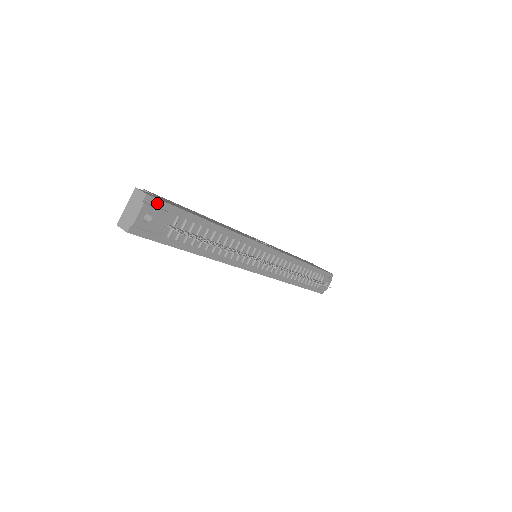
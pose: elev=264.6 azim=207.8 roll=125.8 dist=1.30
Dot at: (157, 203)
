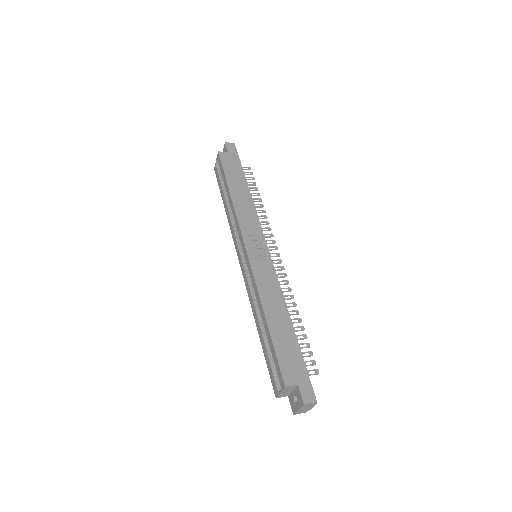
Dot at: (311, 389)
